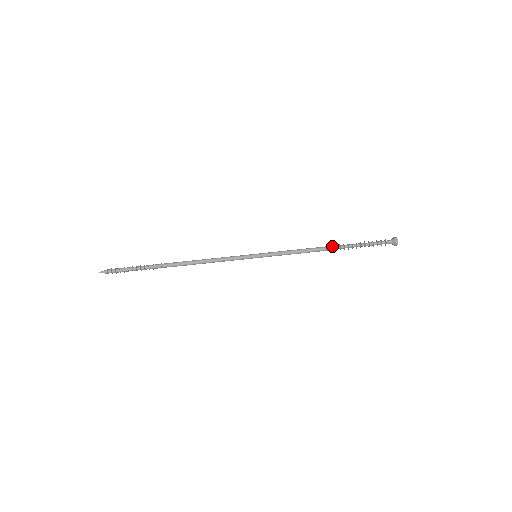
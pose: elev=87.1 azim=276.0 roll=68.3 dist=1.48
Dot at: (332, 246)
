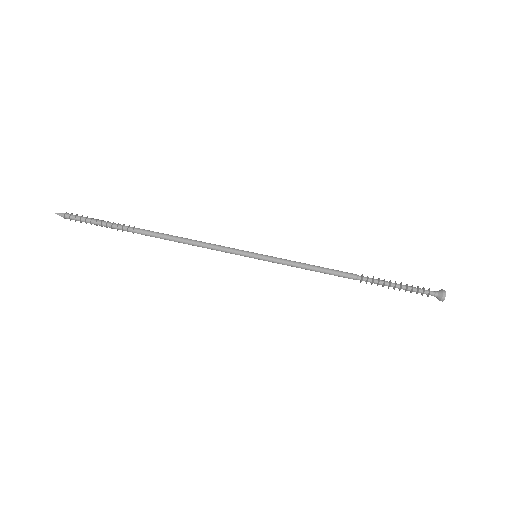
Dot at: (357, 275)
